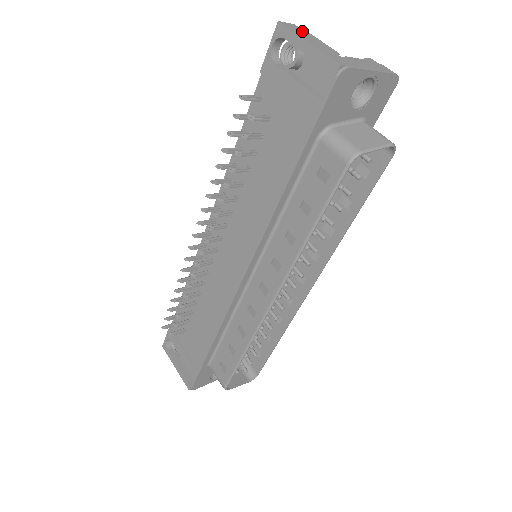
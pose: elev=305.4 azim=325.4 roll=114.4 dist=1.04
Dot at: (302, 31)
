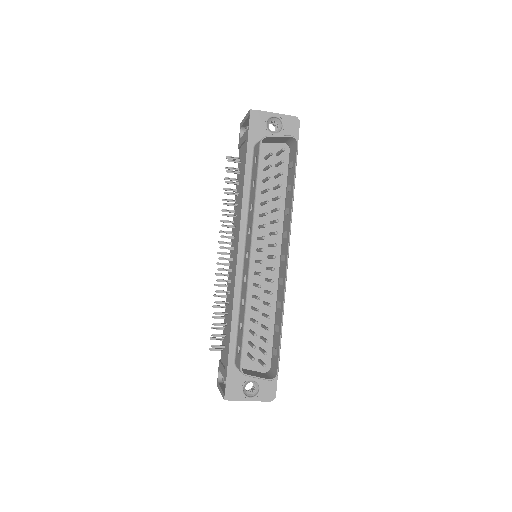
Dot at: occluded
